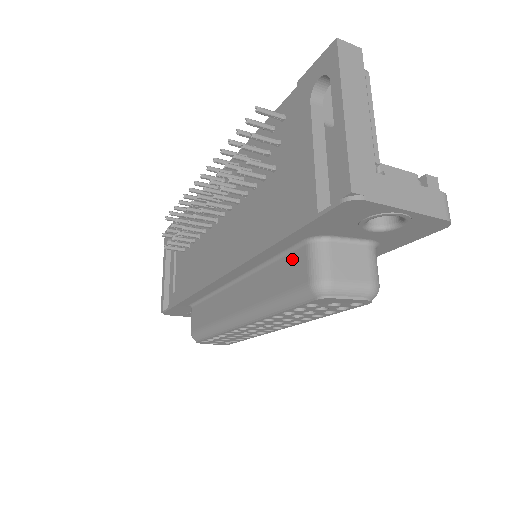
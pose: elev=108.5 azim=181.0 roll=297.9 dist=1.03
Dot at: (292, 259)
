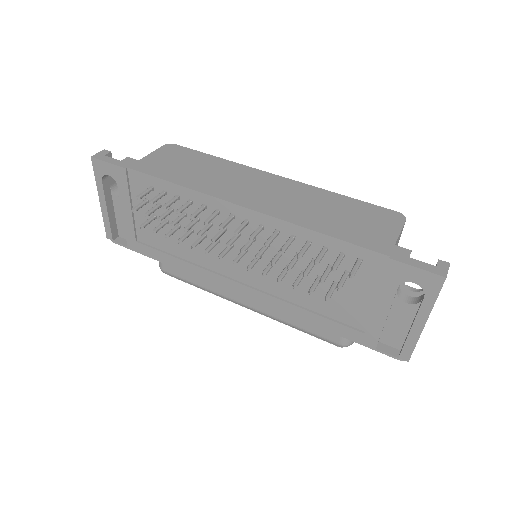
Dot at: occluded
